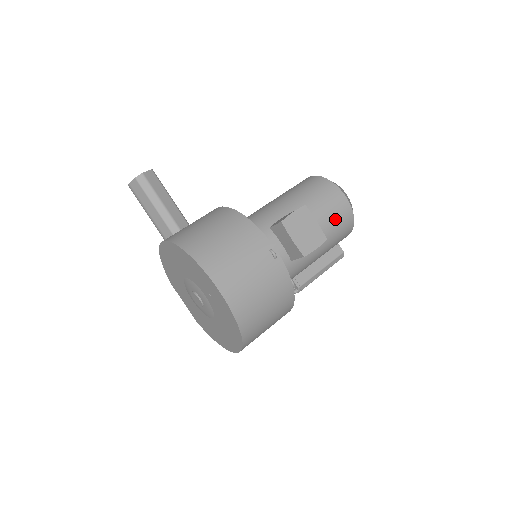
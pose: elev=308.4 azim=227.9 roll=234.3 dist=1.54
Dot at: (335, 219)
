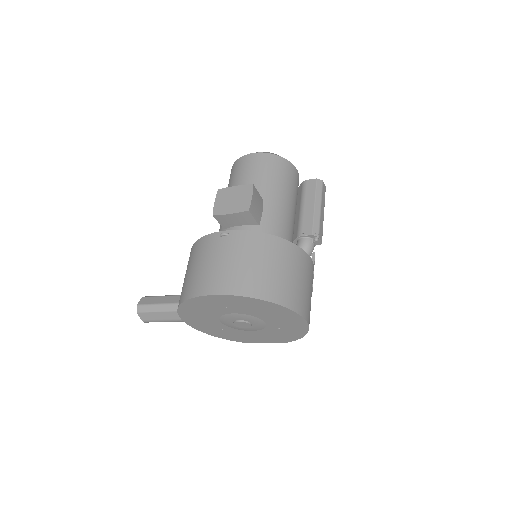
Dot at: (259, 171)
